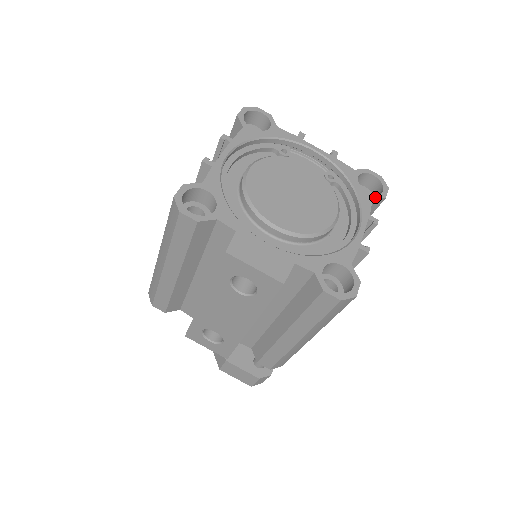
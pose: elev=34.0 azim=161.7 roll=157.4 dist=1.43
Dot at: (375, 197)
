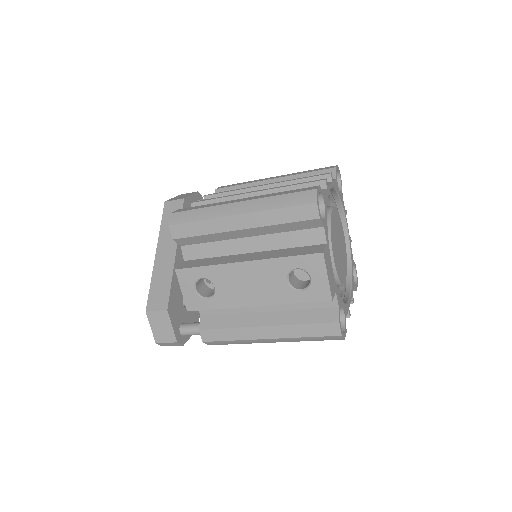
Dot at: (355, 285)
